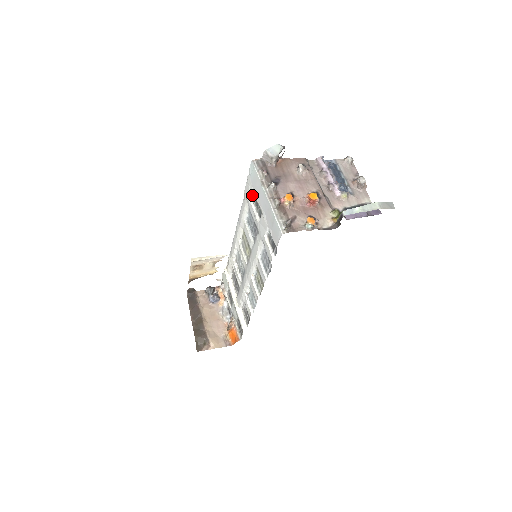
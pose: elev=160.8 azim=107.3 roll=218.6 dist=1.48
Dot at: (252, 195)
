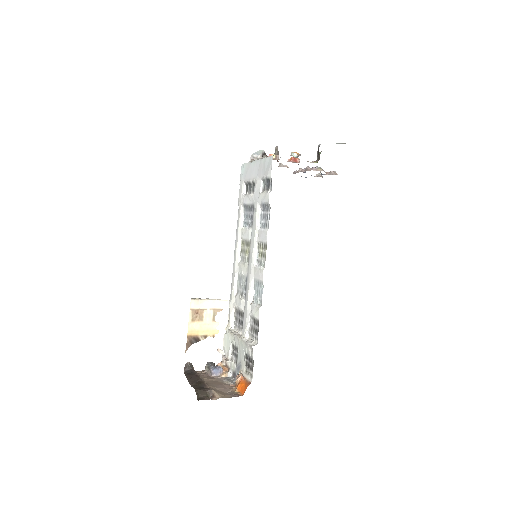
Dot at: (245, 192)
